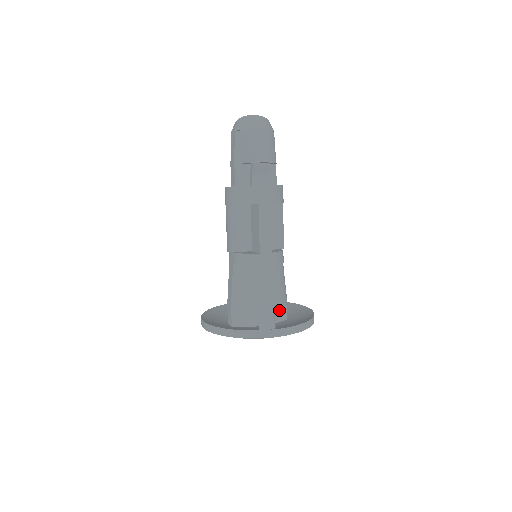
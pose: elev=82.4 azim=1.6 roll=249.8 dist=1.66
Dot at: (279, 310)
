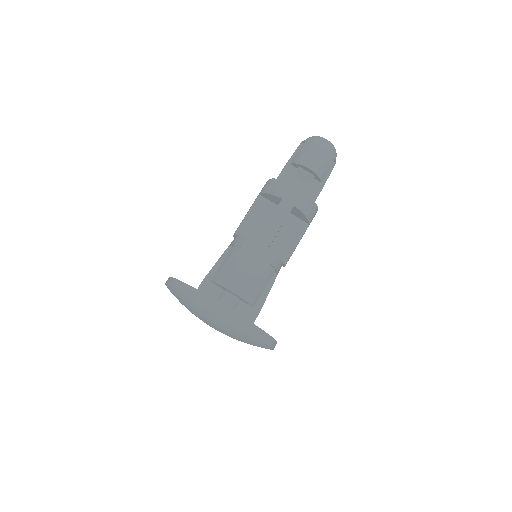
Dot at: occluded
